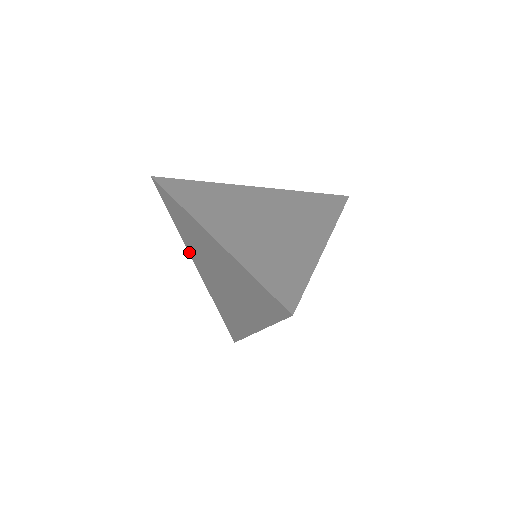
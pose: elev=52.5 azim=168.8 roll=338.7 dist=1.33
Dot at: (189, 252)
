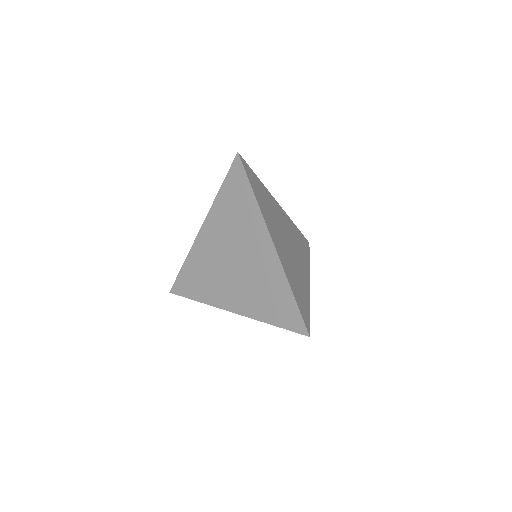
Dot at: (207, 217)
